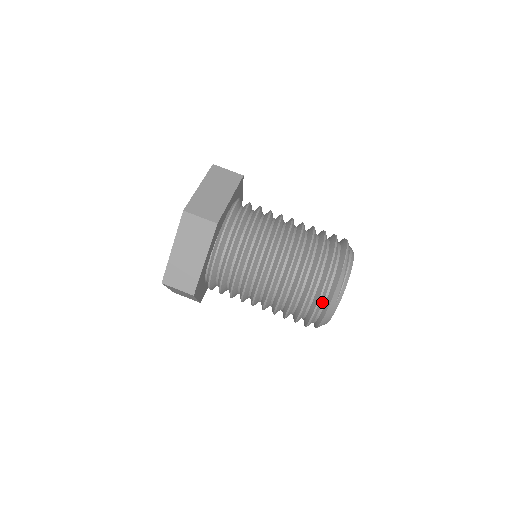
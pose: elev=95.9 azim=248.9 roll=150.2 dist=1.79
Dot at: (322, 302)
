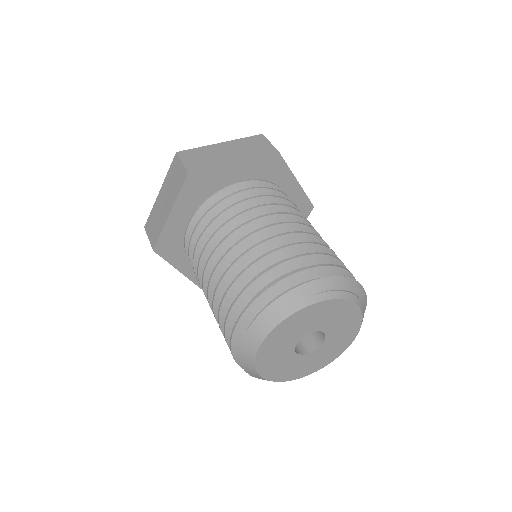
Dot at: (297, 283)
